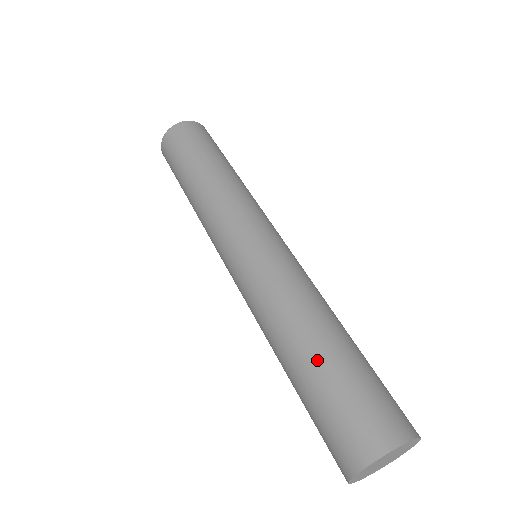
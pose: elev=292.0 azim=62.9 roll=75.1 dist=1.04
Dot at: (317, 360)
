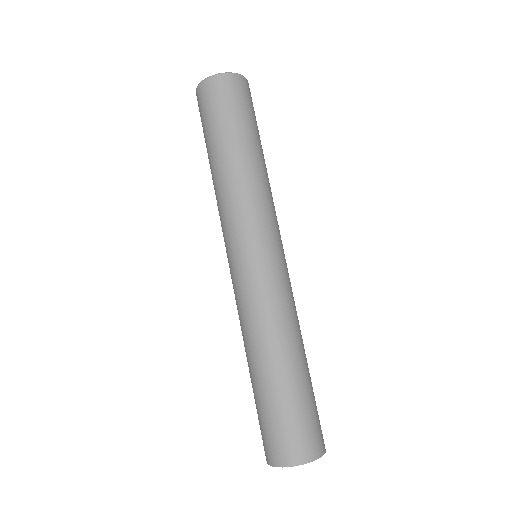
Dot at: (271, 384)
